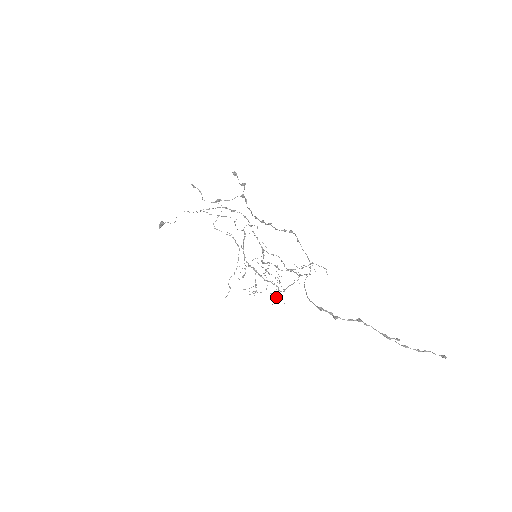
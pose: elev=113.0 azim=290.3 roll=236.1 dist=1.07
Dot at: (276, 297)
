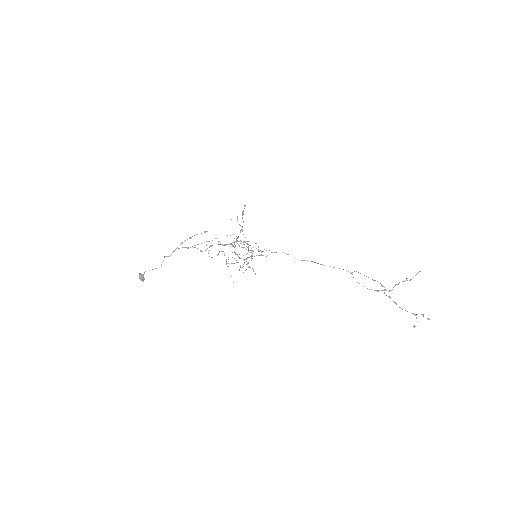
Dot at: occluded
